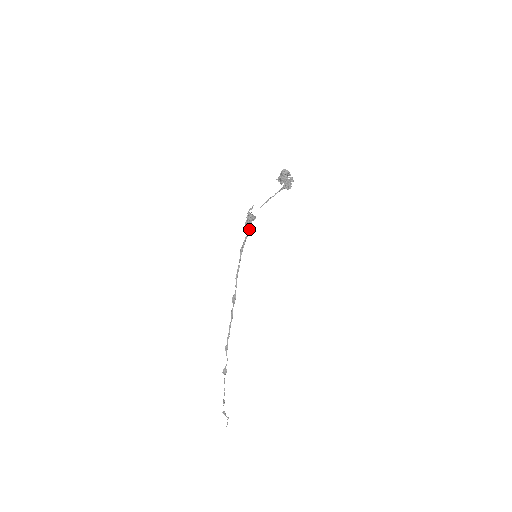
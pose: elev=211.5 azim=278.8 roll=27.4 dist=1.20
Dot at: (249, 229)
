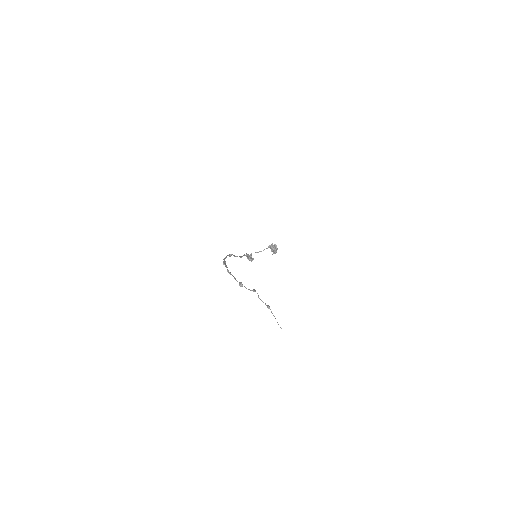
Dot at: (246, 255)
